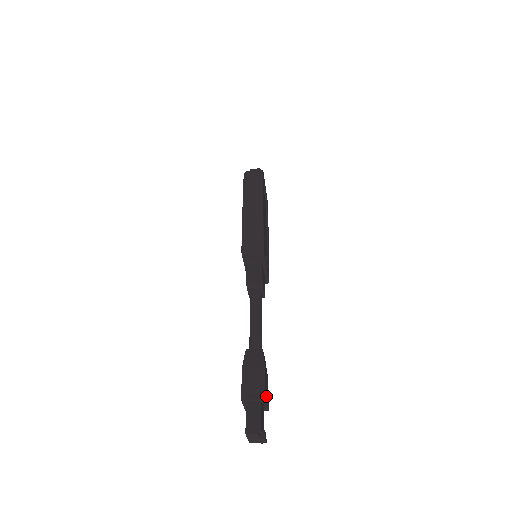
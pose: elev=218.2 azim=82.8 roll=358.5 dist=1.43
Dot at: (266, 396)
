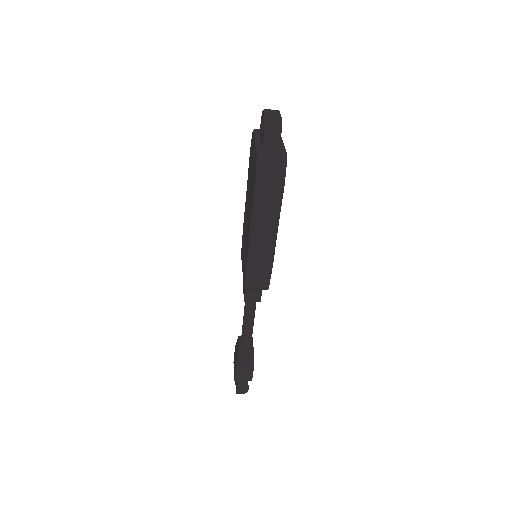
Dot at: occluded
